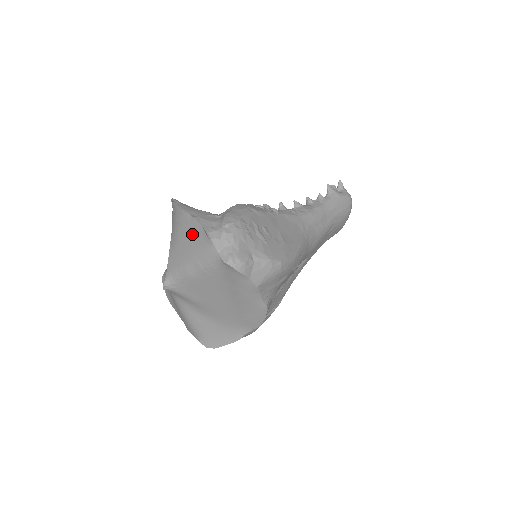
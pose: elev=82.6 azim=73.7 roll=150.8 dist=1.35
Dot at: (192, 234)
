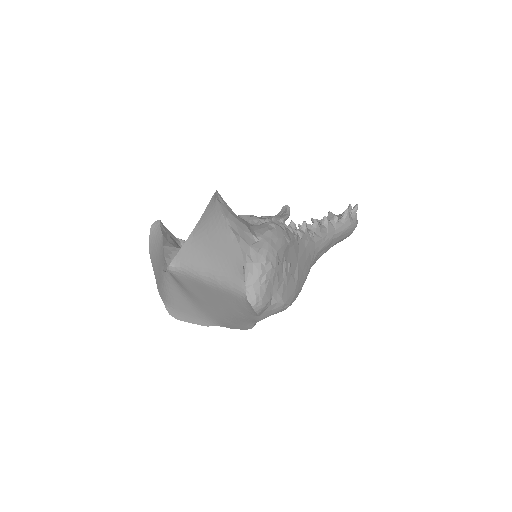
Dot at: (226, 251)
